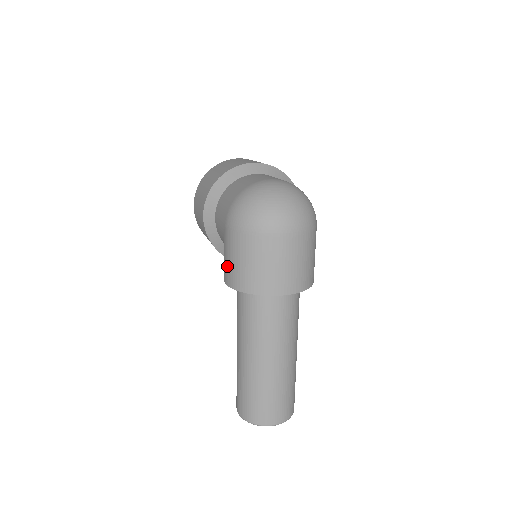
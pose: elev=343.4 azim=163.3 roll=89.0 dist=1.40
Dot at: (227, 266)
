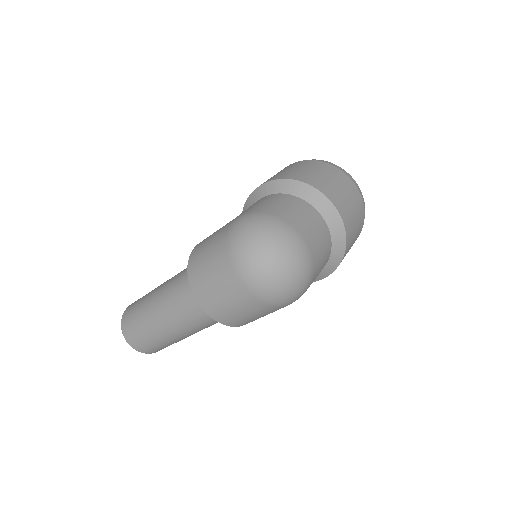
Dot at: (207, 238)
